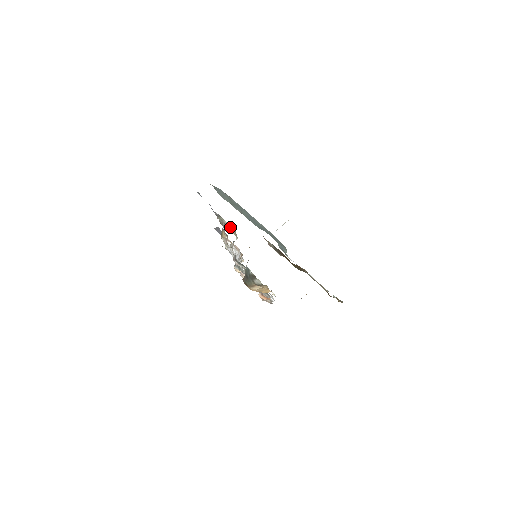
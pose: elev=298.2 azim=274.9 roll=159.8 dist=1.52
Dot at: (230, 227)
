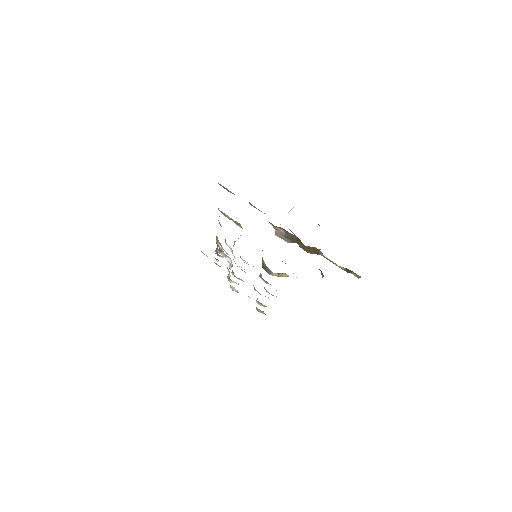
Dot at: (235, 221)
